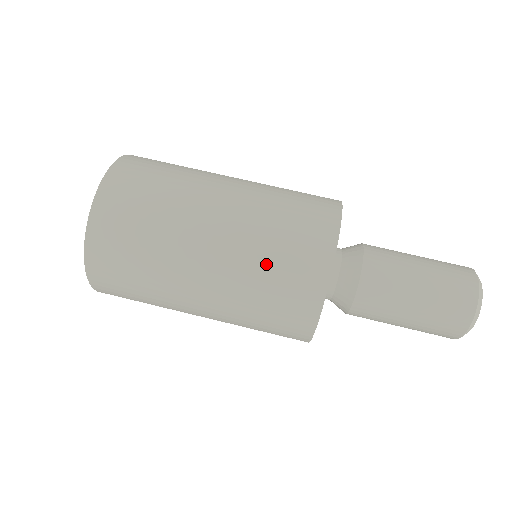
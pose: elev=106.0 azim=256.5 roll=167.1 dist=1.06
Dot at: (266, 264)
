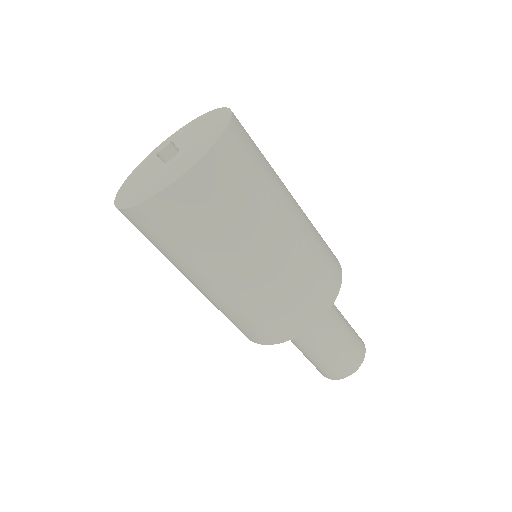
Dot at: (264, 308)
